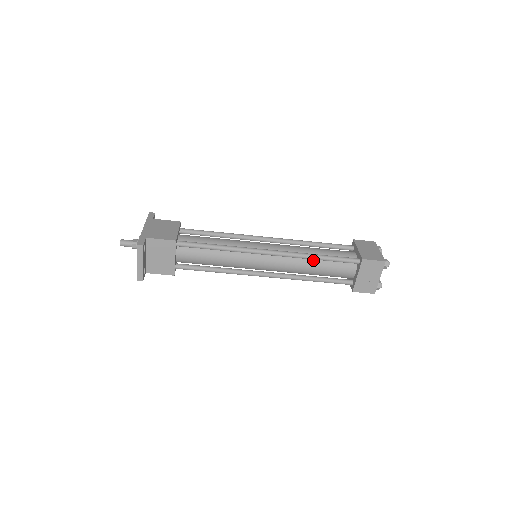
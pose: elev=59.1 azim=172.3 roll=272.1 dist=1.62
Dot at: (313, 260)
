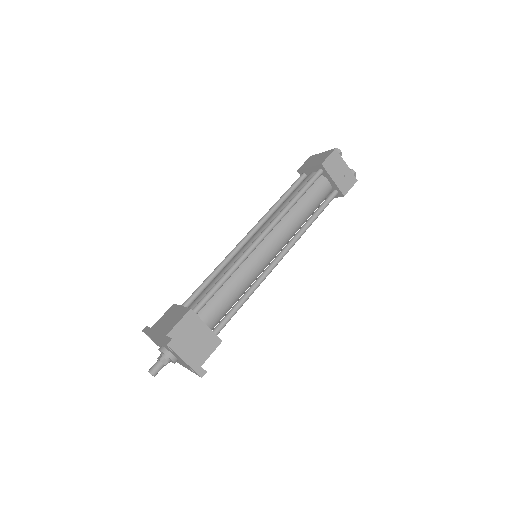
Dot at: (294, 207)
